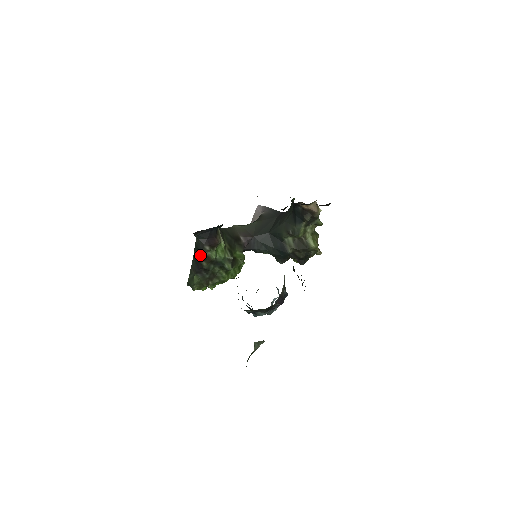
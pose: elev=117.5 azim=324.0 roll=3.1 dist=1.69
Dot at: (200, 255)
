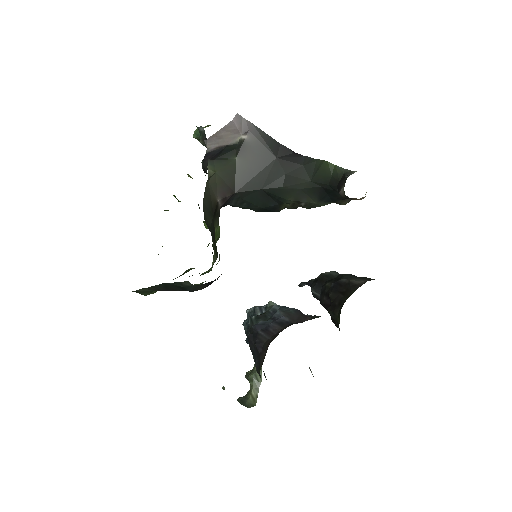
Dot at: (183, 290)
